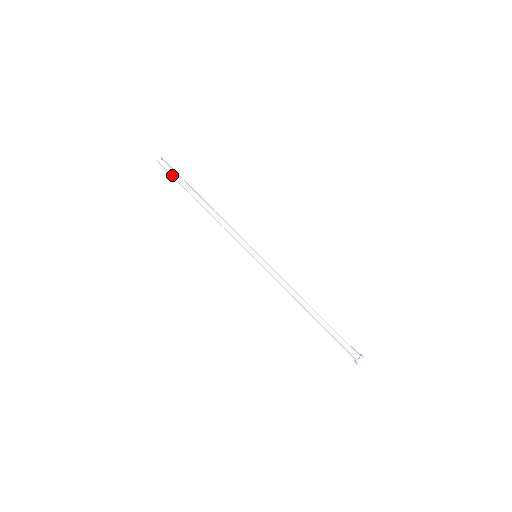
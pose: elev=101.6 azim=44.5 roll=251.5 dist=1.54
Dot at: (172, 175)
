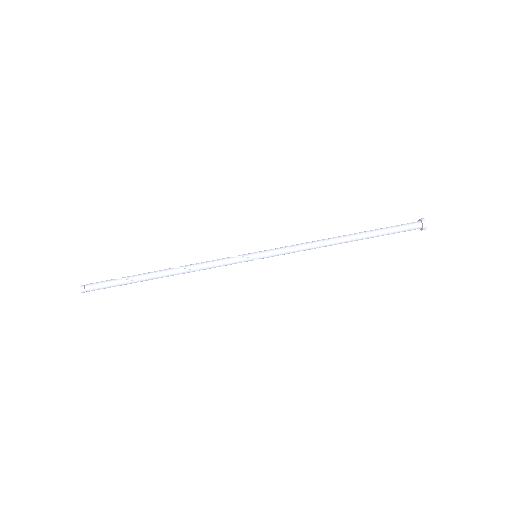
Dot at: (110, 287)
